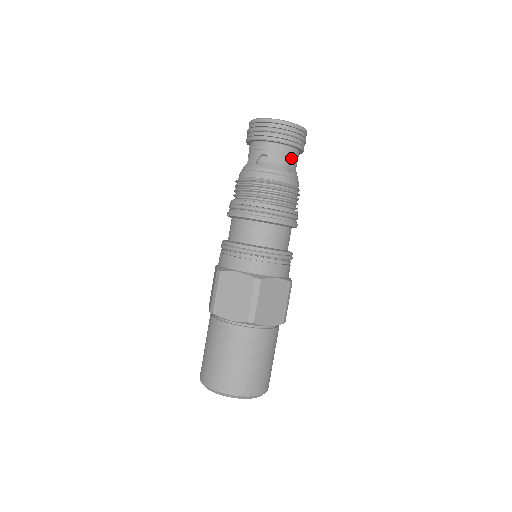
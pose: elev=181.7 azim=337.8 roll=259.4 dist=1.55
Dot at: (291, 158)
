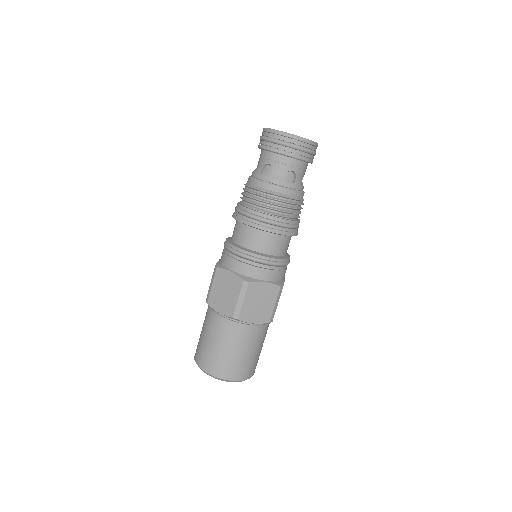
Dot at: (295, 170)
